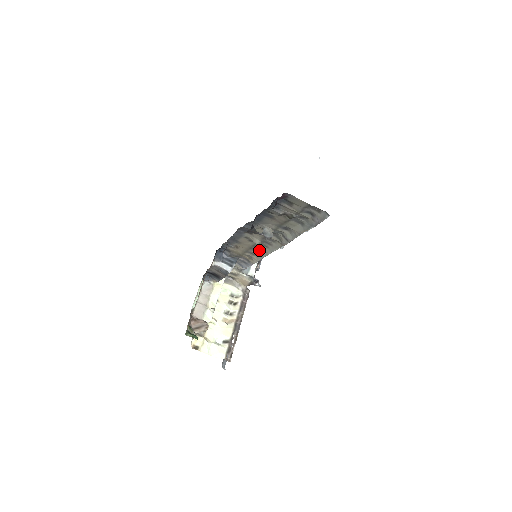
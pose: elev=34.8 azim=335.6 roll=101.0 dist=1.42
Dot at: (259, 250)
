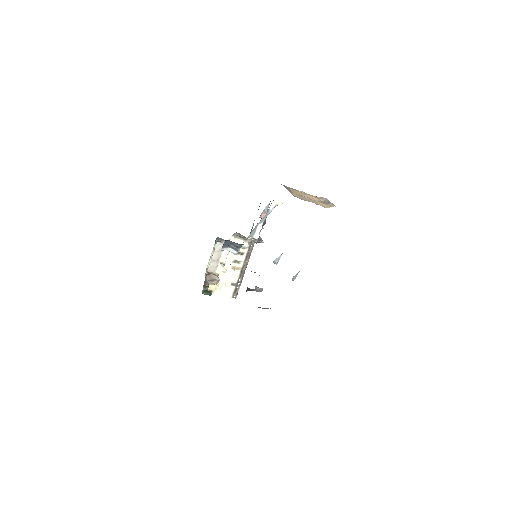
Dot at: occluded
